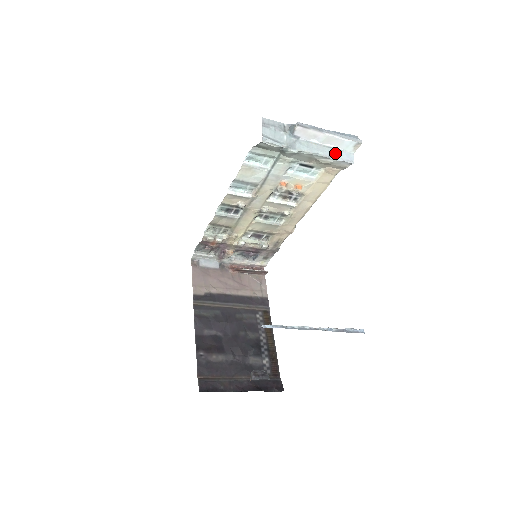
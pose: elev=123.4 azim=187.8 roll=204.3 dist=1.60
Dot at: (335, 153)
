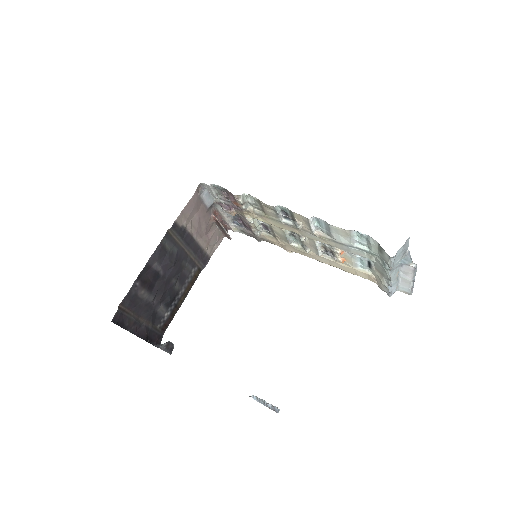
Dot at: (394, 285)
